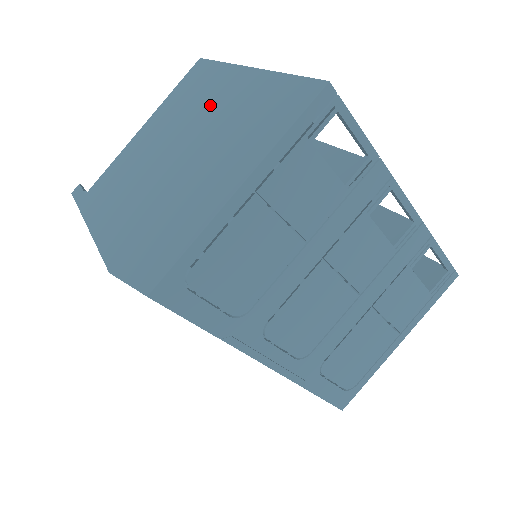
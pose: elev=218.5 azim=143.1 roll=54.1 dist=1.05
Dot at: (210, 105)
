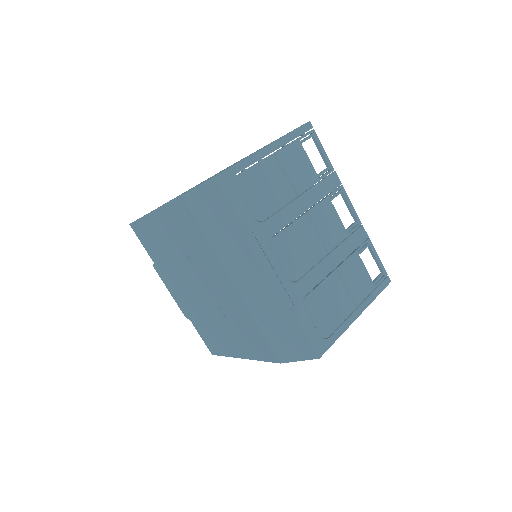
Dot at: occluded
